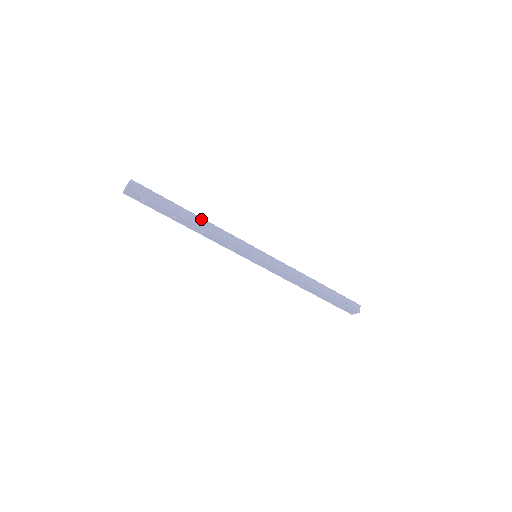
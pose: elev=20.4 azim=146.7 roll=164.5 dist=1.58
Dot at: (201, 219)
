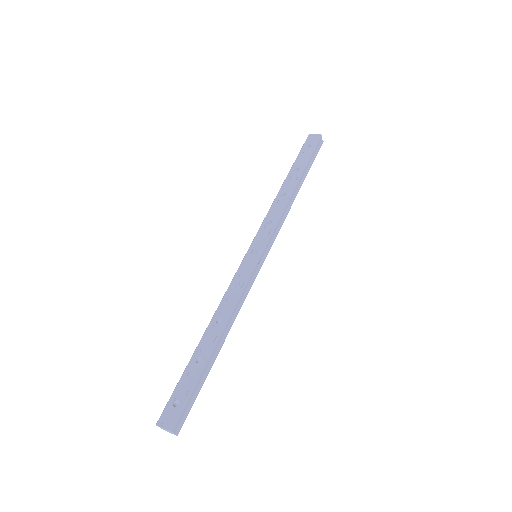
Dot at: (223, 332)
